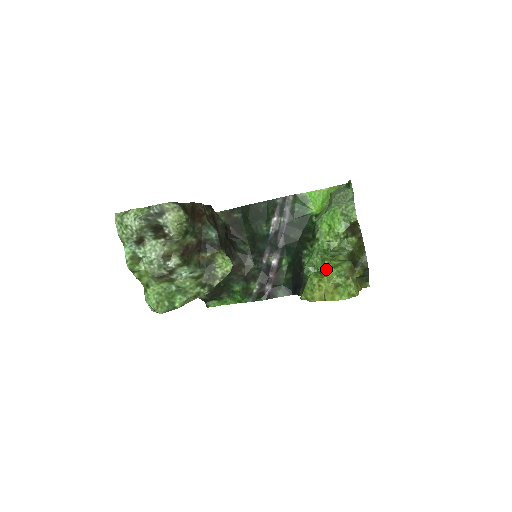
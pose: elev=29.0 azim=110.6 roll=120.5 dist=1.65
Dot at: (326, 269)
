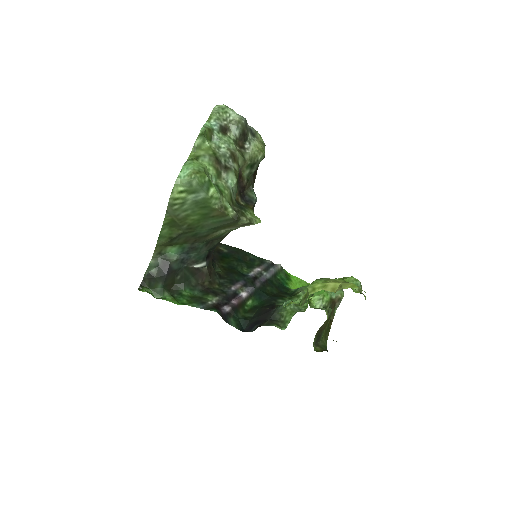
Dot at: occluded
